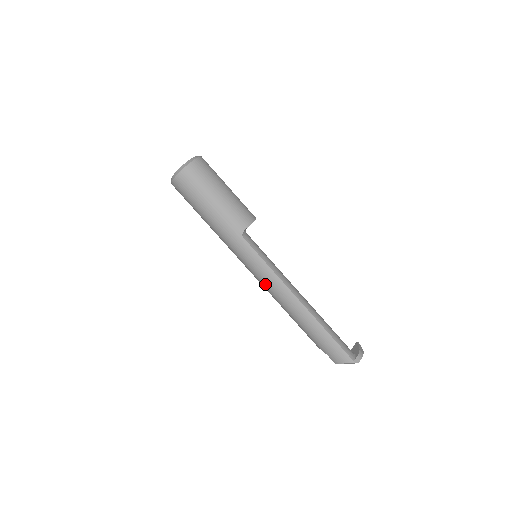
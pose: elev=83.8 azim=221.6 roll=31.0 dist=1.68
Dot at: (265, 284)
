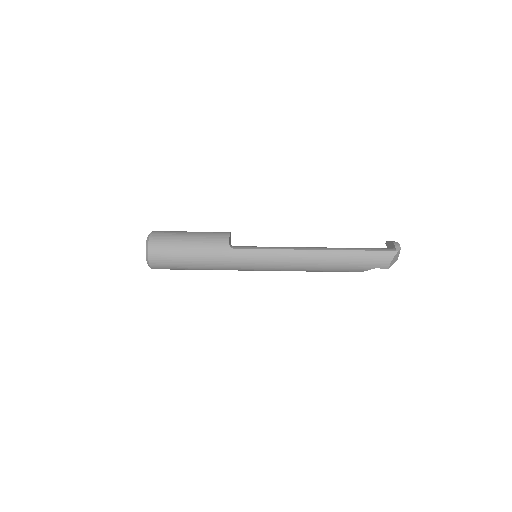
Dot at: (281, 265)
